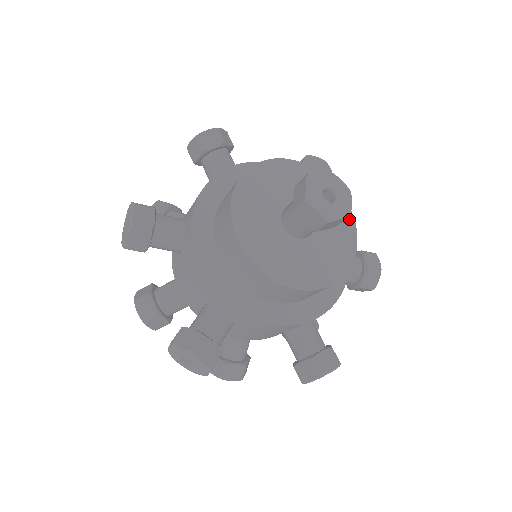
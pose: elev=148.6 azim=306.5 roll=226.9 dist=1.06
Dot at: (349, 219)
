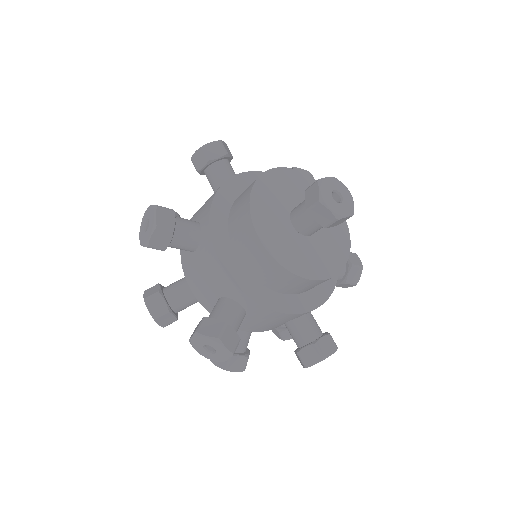
Dot at: occluded
